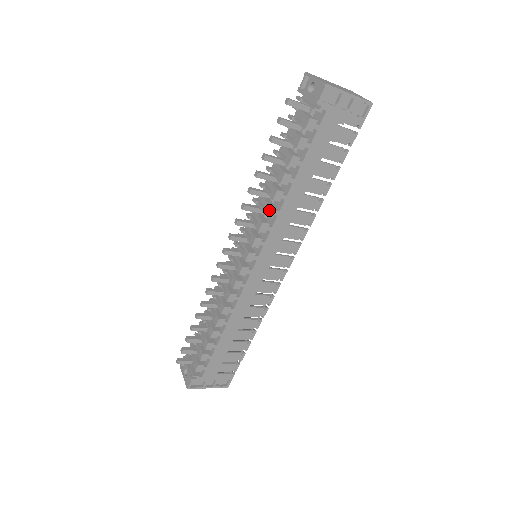
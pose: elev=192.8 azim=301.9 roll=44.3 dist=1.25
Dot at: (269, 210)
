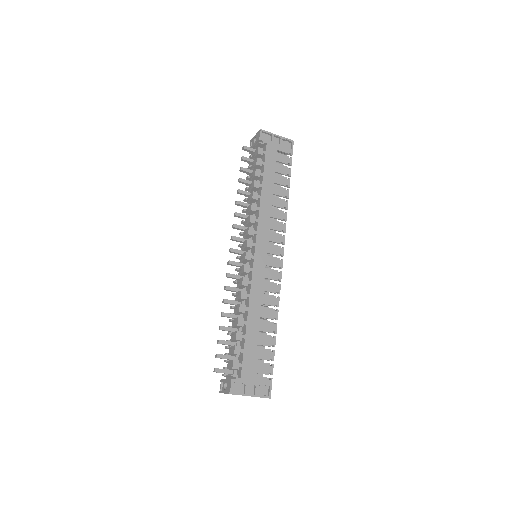
Dot at: (252, 206)
